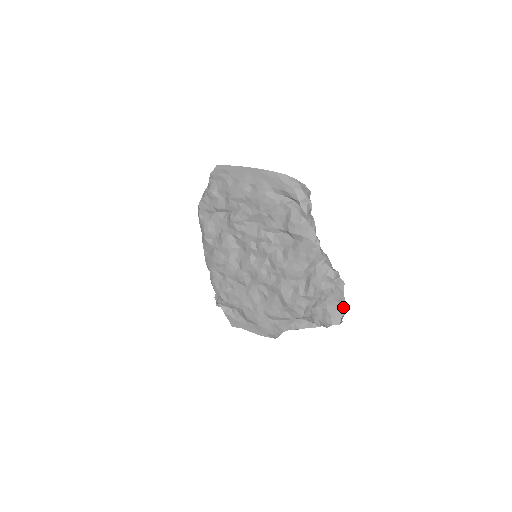
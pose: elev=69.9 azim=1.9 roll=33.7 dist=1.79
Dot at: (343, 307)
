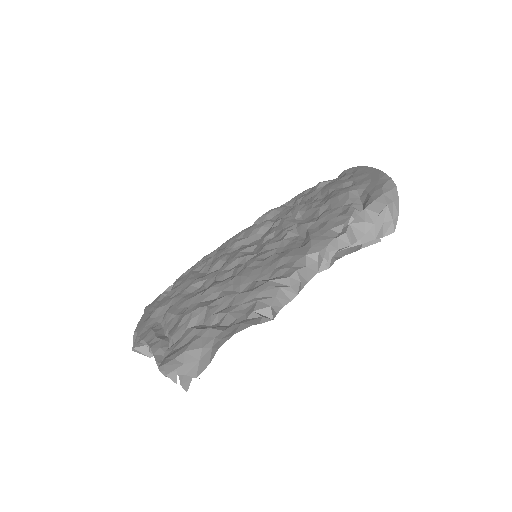
Dot at: (206, 363)
